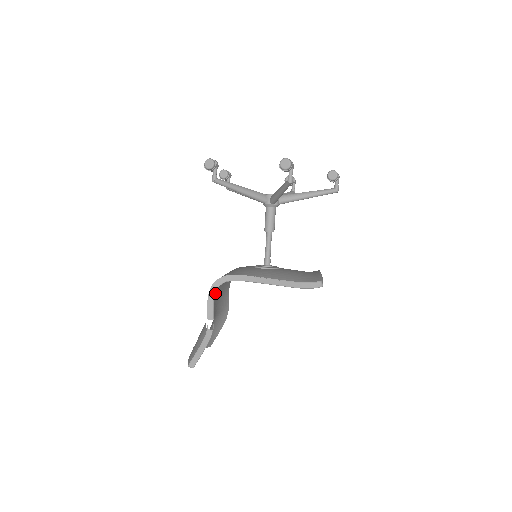
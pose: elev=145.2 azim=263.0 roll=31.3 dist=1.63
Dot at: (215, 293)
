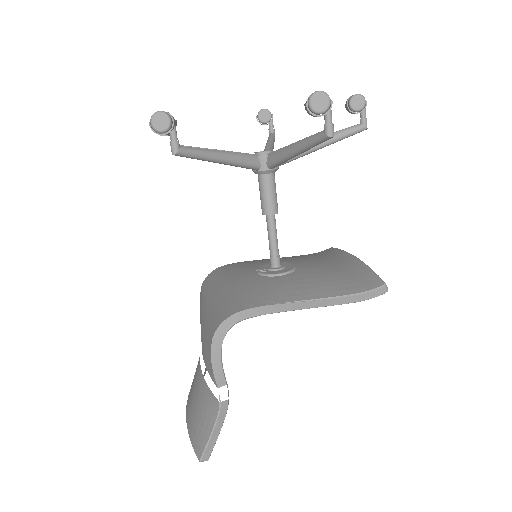
Dot at: (221, 345)
